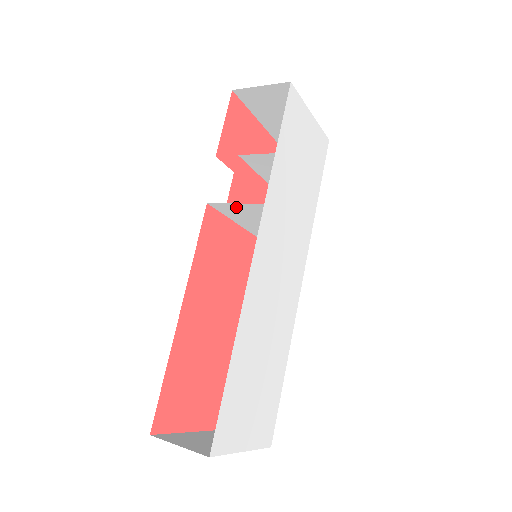
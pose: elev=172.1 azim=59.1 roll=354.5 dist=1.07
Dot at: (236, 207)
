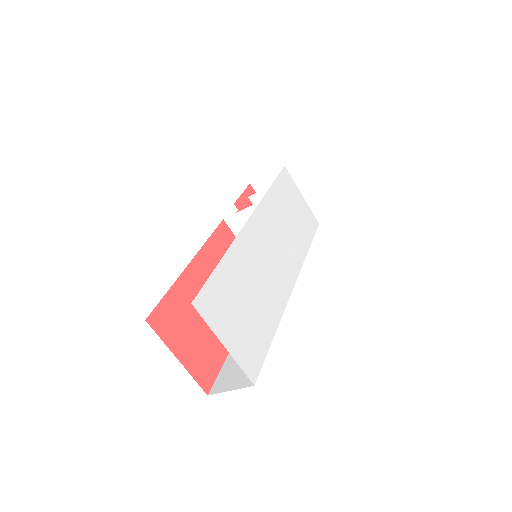
Dot at: (243, 217)
